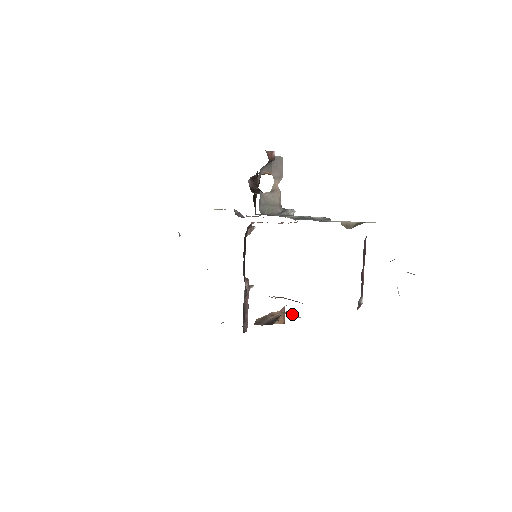
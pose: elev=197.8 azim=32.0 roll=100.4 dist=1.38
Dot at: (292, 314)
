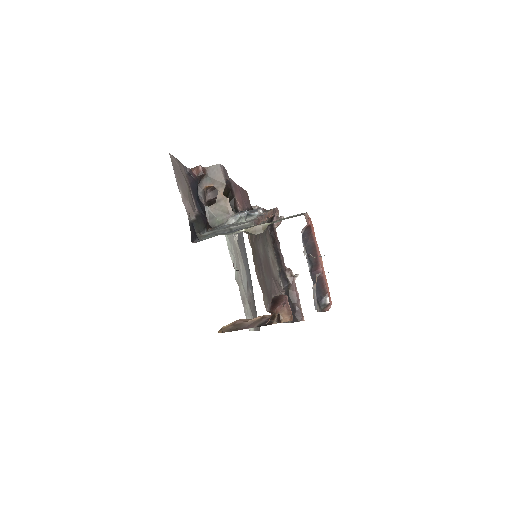
Dot at: occluded
